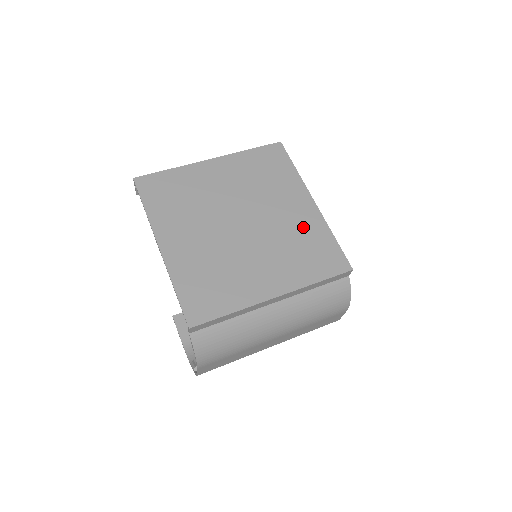
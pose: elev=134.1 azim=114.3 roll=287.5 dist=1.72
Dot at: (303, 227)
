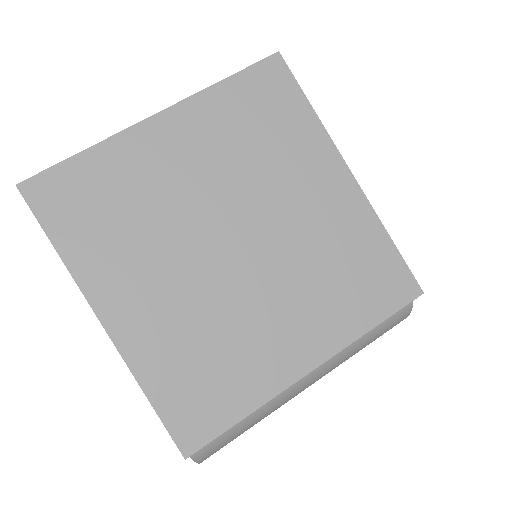
Dot at: (339, 230)
